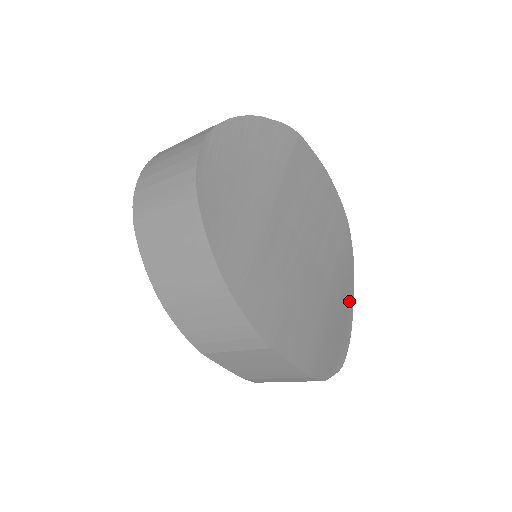
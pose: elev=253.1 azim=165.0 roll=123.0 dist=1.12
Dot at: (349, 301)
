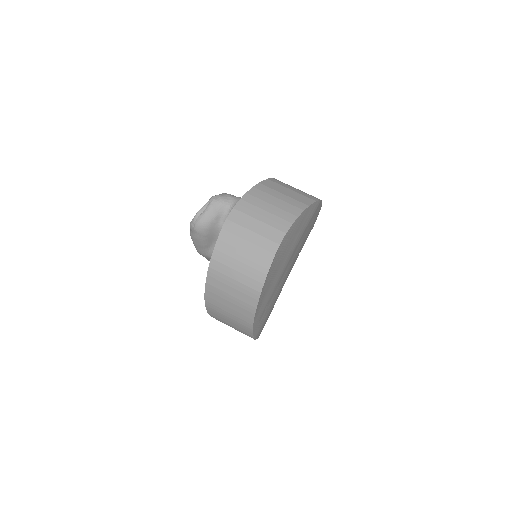
Dot at: occluded
